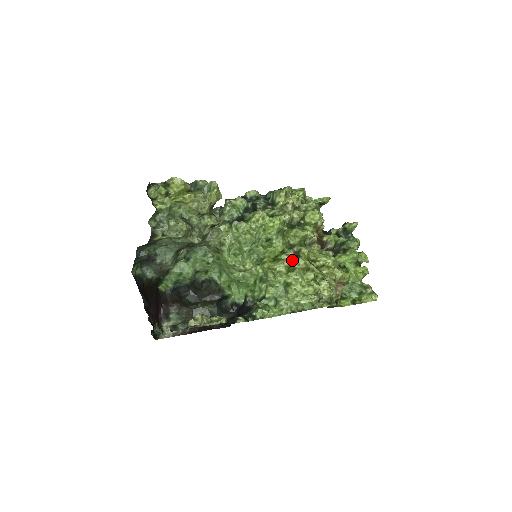
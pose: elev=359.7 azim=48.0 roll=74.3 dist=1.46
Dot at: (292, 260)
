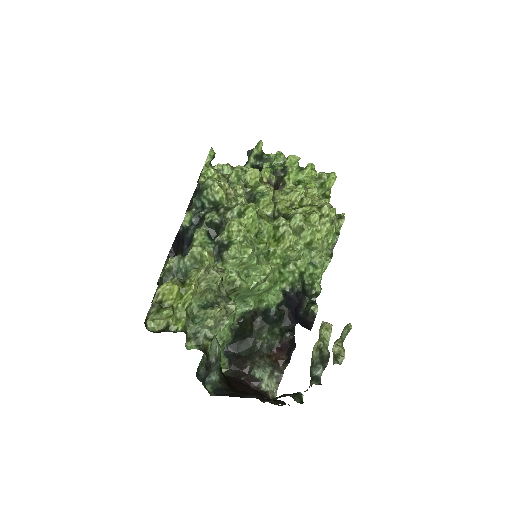
Dot at: (290, 224)
